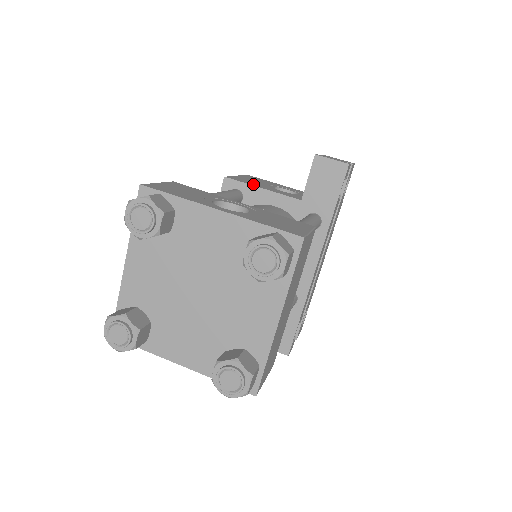
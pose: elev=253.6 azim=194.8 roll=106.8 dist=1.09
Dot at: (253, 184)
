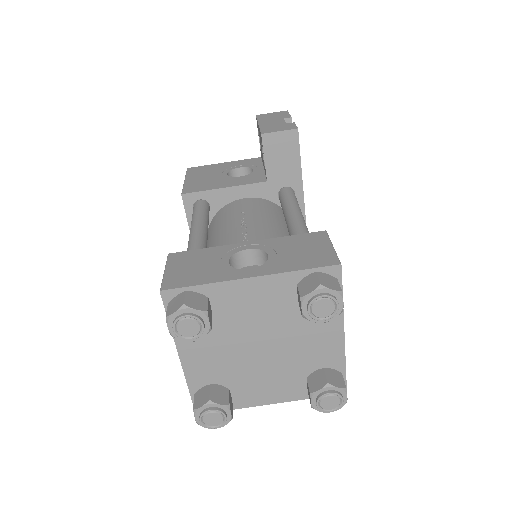
Dot at: (212, 187)
